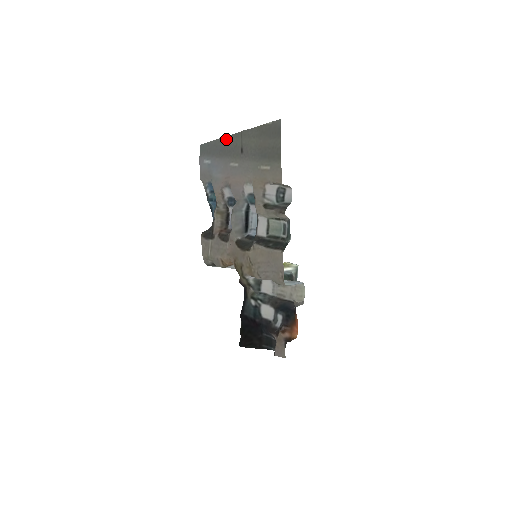
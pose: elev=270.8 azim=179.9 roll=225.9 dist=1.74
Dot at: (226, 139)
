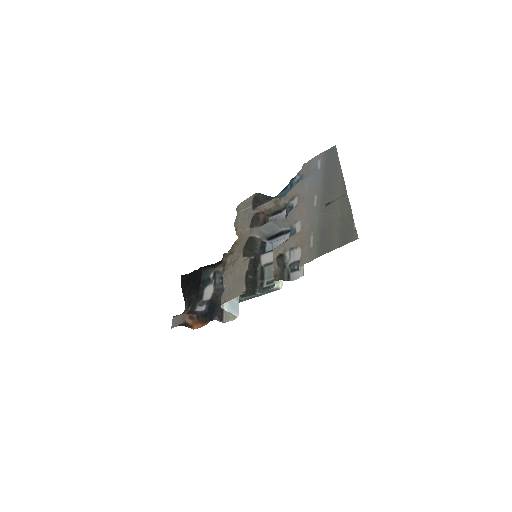
Dot at: (340, 177)
